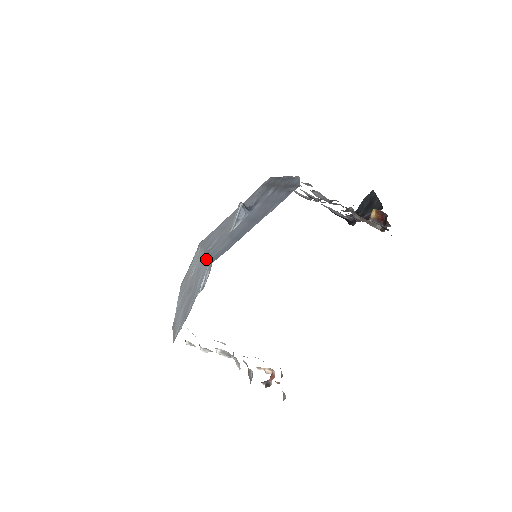
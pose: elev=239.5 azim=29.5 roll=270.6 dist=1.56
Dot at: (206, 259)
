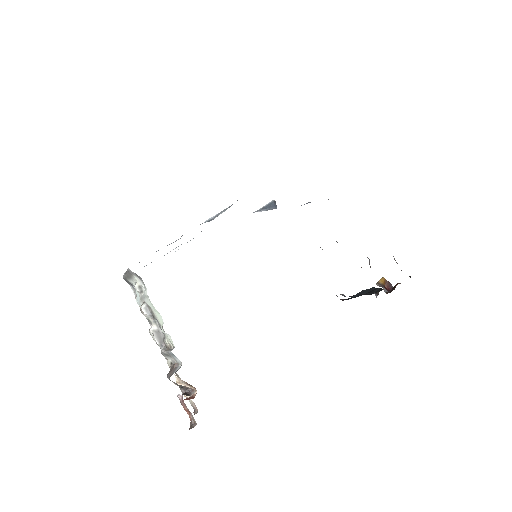
Dot at: occluded
